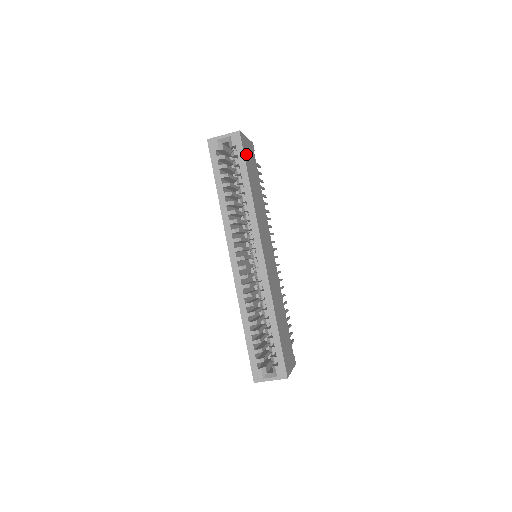
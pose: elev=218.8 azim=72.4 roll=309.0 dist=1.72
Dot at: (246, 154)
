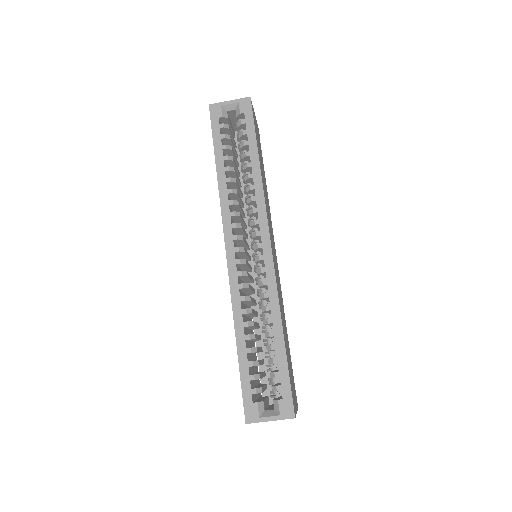
Dot at: (255, 127)
